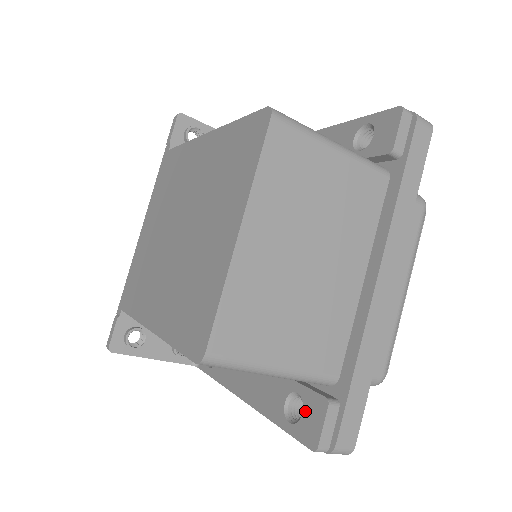
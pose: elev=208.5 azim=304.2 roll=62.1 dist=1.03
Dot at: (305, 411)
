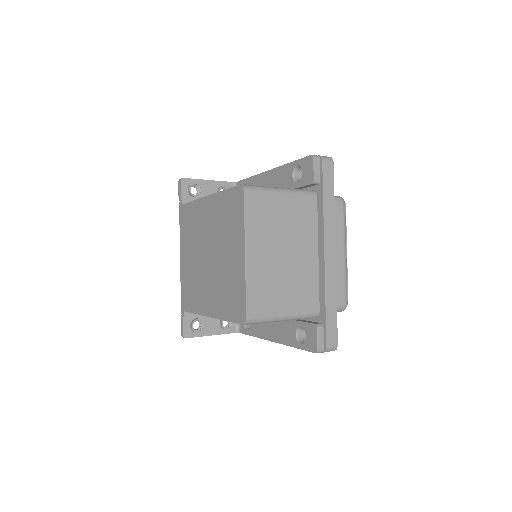
Dot at: (307, 335)
